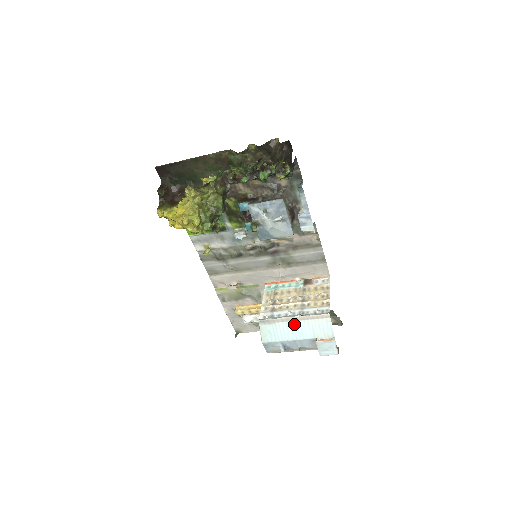
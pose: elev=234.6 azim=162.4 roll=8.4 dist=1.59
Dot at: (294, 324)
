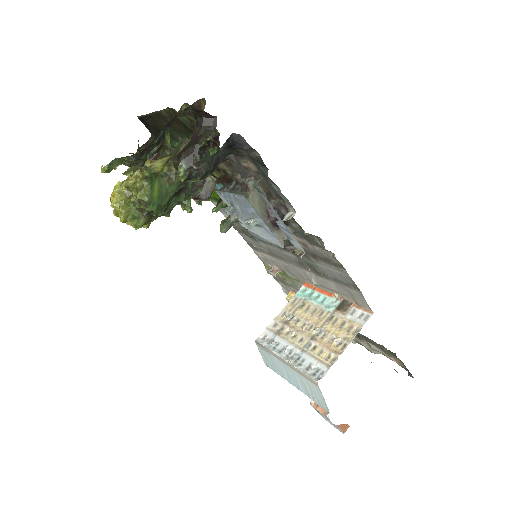
Dot at: (286, 367)
